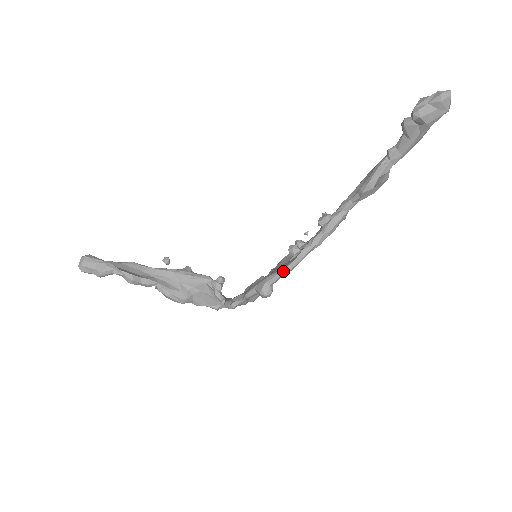
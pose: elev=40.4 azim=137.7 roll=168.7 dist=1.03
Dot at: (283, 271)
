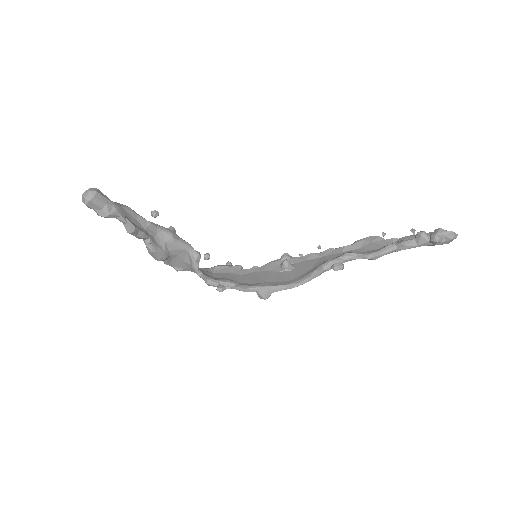
Dot at: (288, 287)
